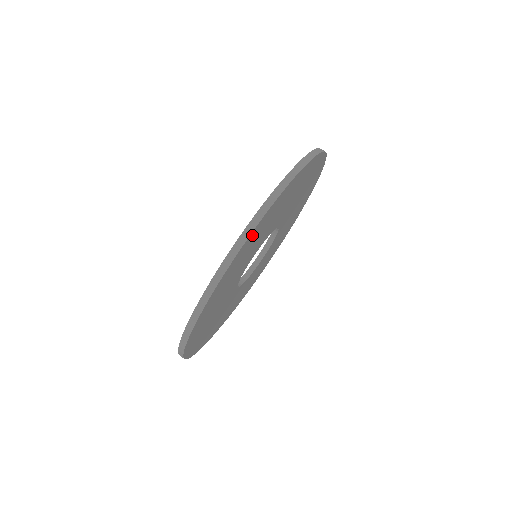
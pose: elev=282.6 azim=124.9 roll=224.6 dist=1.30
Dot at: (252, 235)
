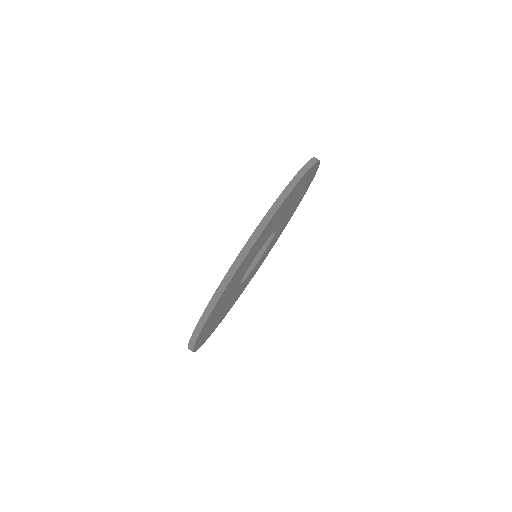
Dot at: (229, 284)
